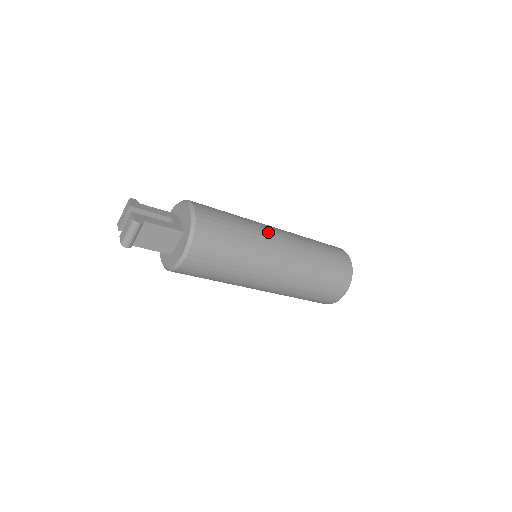
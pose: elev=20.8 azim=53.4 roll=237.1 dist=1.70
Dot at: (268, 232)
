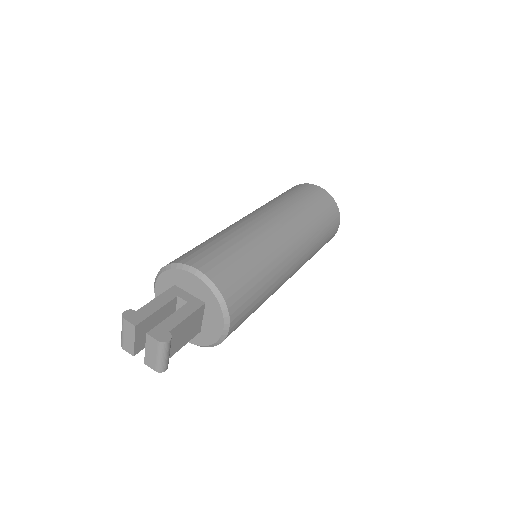
Dot at: (264, 229)
